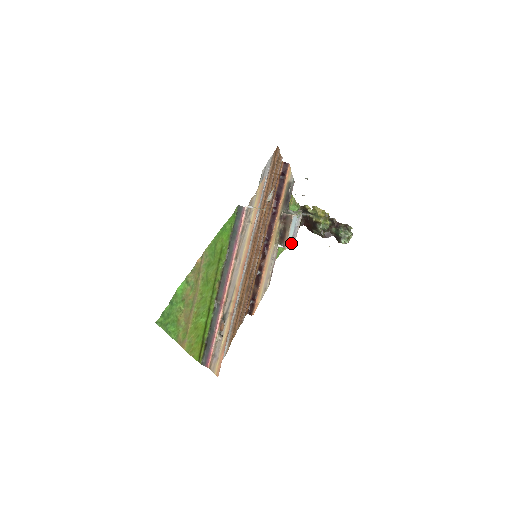
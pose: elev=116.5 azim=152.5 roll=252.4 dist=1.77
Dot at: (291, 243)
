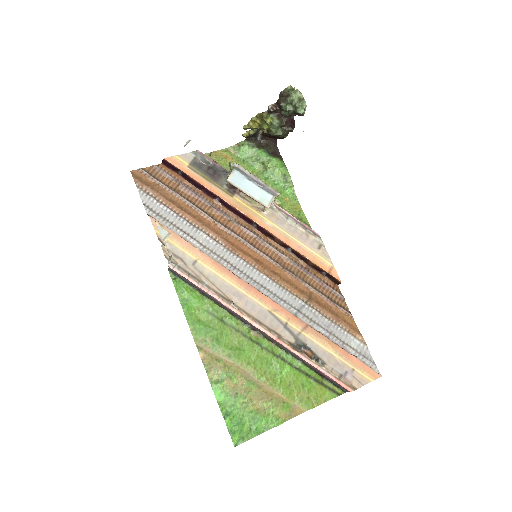
Dot at: (269, 193)
